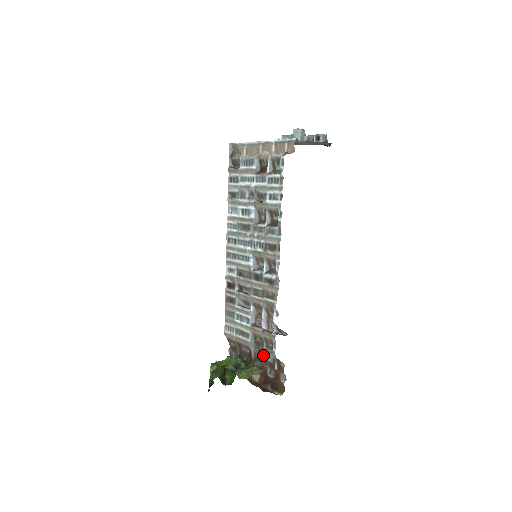
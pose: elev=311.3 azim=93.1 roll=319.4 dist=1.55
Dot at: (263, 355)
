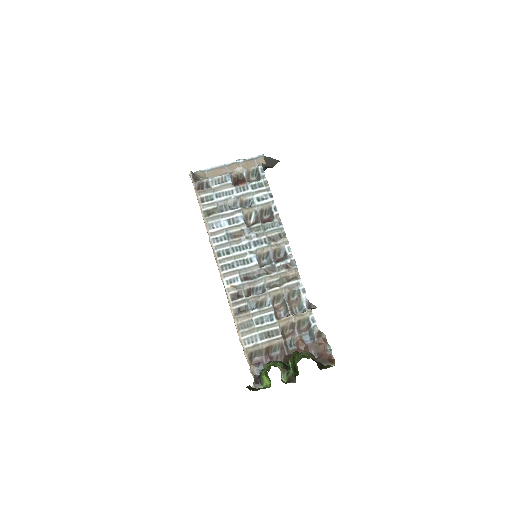
Dot at: (297, 344)
